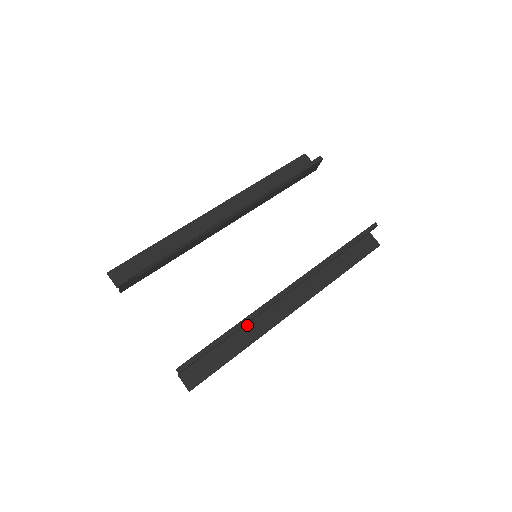
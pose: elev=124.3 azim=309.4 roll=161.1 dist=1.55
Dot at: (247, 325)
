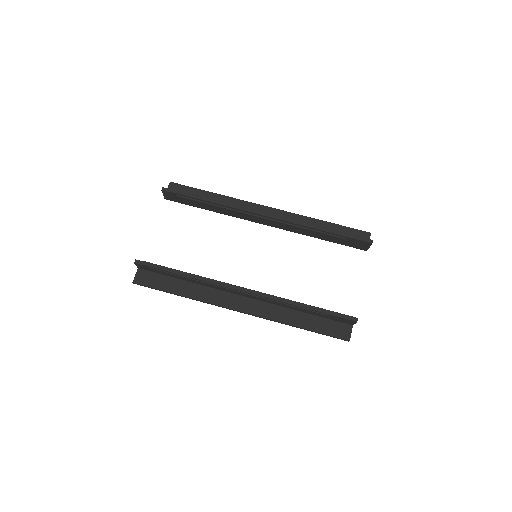
Dot at: (203, 286)
